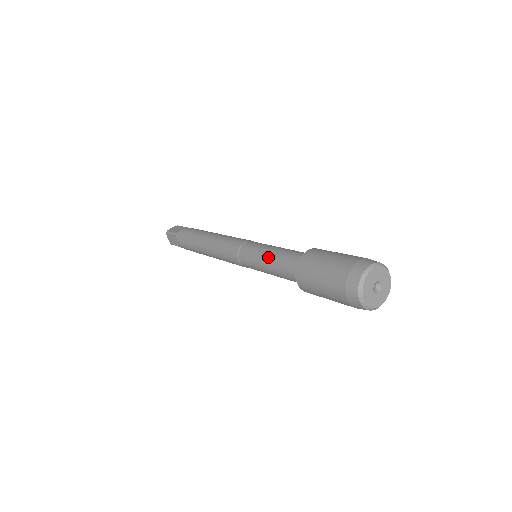
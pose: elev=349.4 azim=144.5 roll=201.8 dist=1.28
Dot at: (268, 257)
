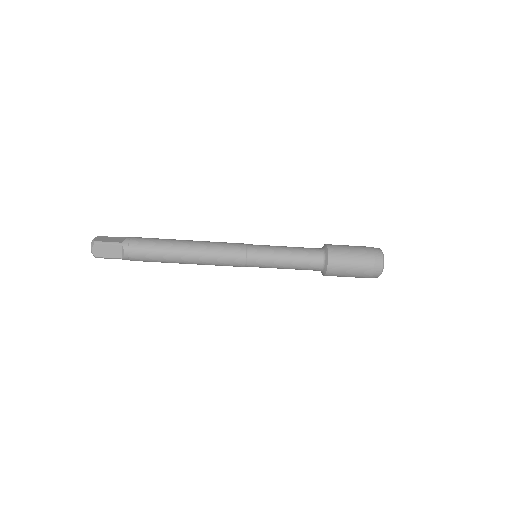
Dot at: (288, 253)
